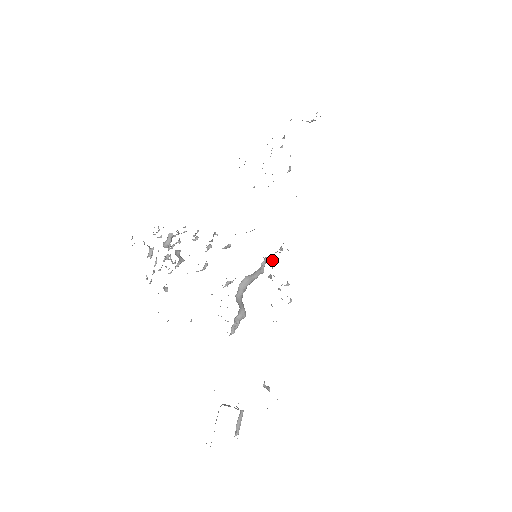
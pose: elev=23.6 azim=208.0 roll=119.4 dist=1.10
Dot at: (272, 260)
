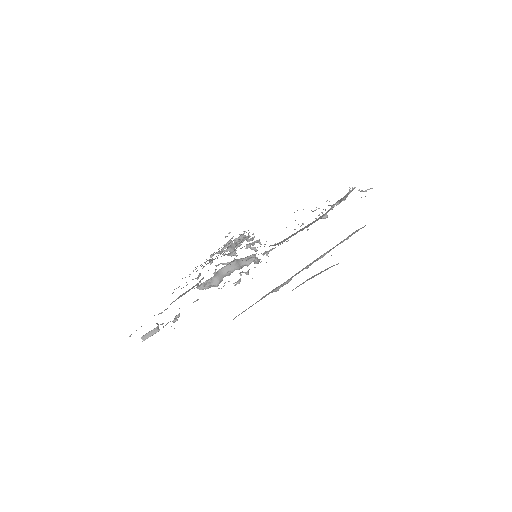
Dot at: (256, 258)
